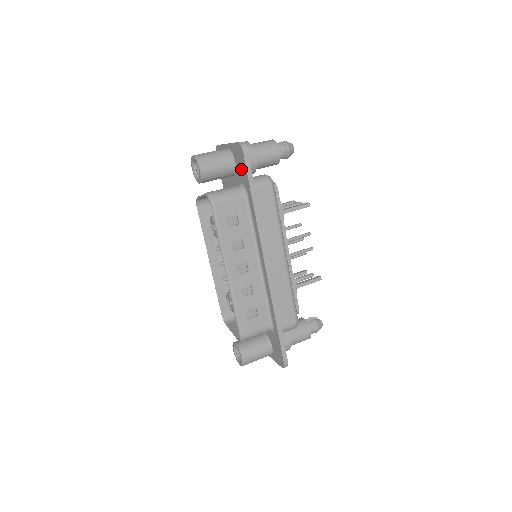
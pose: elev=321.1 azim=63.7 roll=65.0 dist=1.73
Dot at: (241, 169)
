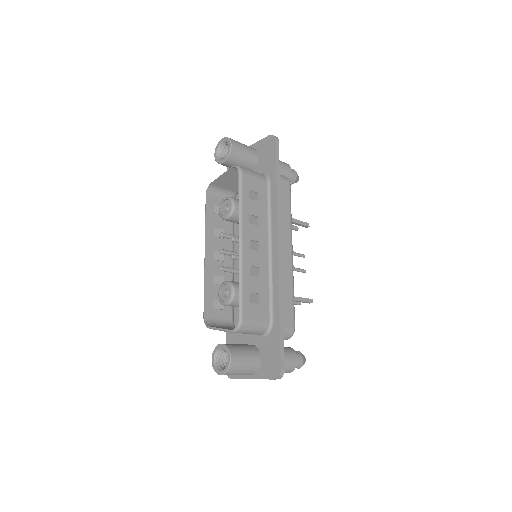
Dot at: (267, 159)
